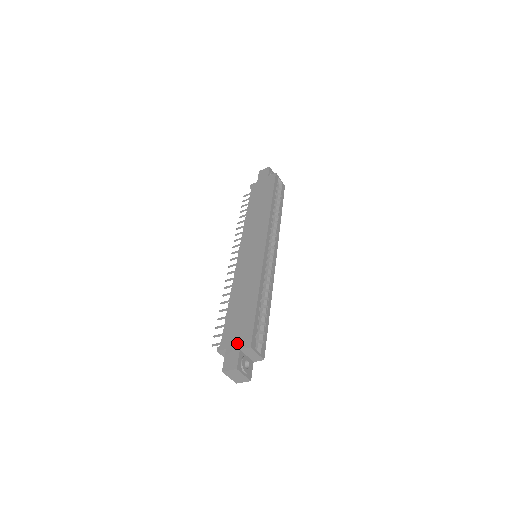
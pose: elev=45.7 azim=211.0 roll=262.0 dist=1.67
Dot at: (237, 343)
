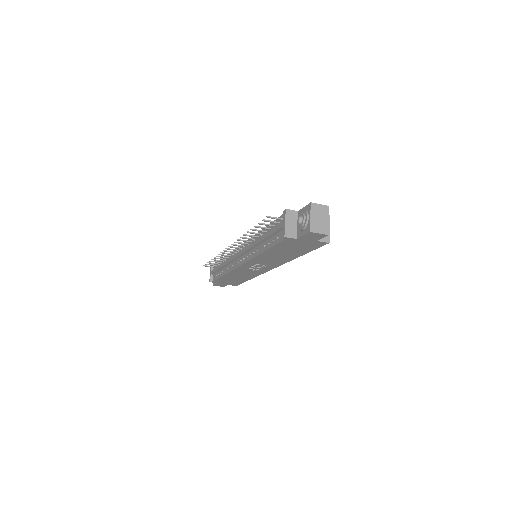
Dot at: occluded
